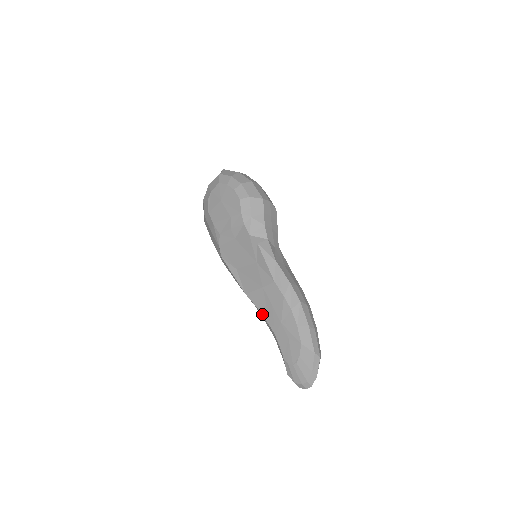
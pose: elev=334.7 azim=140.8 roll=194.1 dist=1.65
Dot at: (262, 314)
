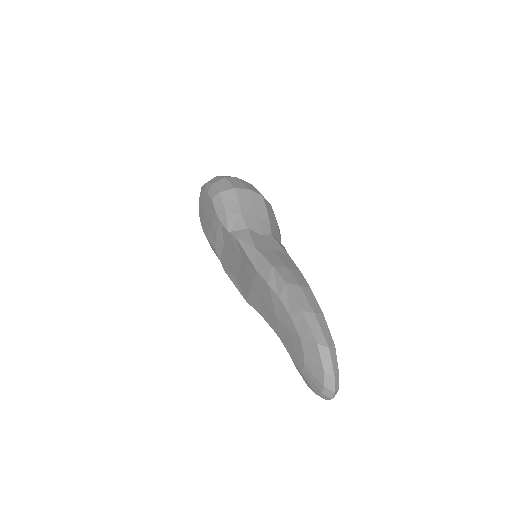
Dot at: (263, 317)
